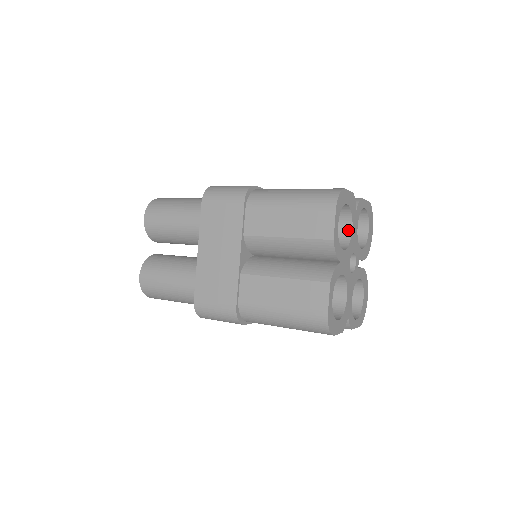
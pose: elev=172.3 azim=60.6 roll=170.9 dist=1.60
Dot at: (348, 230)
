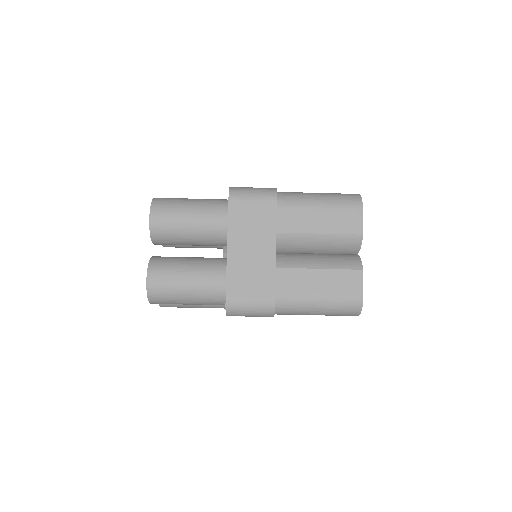
Dot at: occluded
